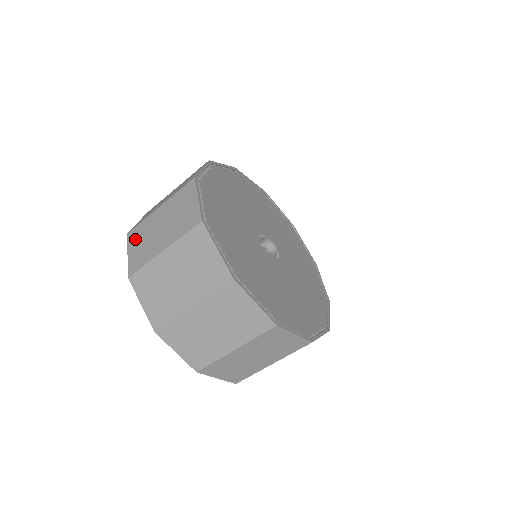
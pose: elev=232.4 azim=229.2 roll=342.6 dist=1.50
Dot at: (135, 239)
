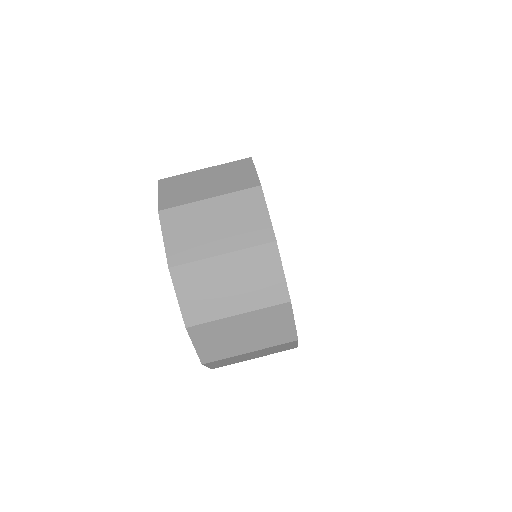
Dot at: (170, 185)
